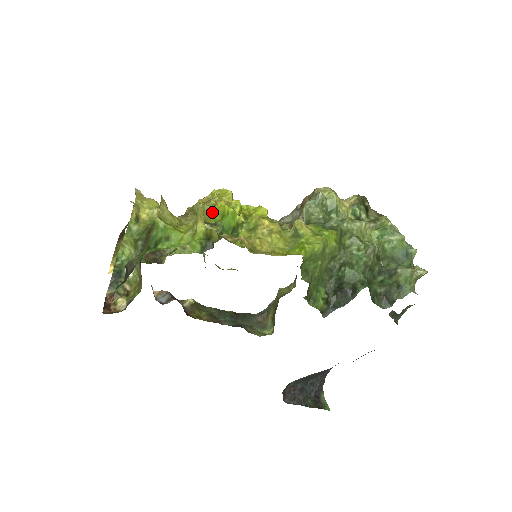
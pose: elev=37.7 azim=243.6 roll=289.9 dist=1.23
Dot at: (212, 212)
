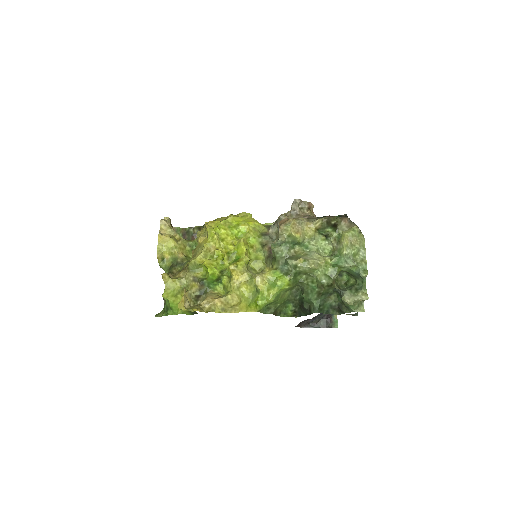
Dot at: (202, 265)
